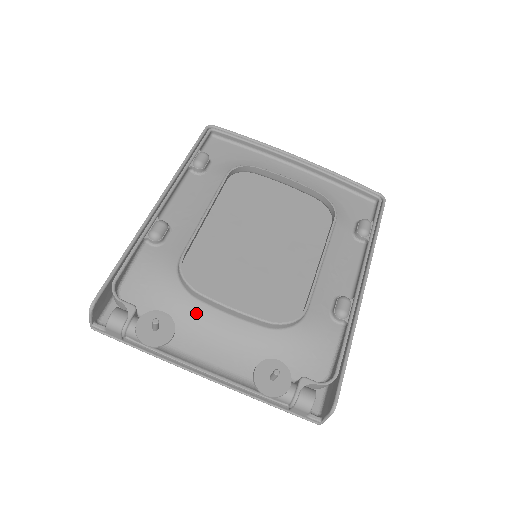
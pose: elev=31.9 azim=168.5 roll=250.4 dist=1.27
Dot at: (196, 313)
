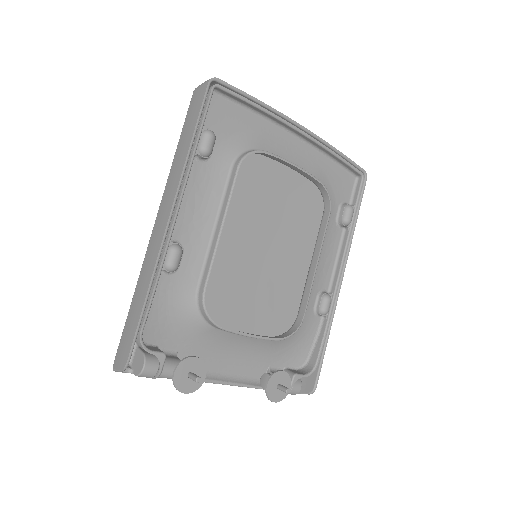
Dot at: (213, 337)
